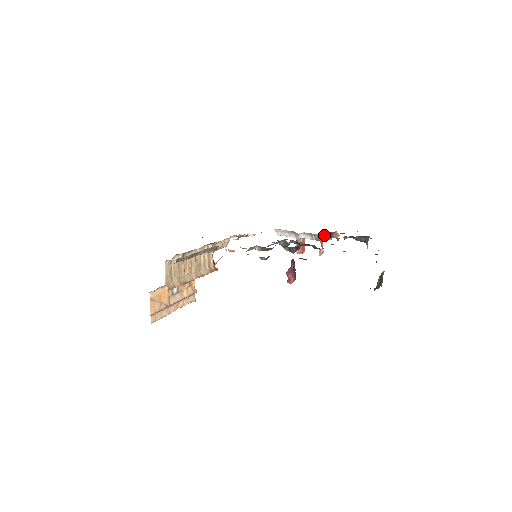
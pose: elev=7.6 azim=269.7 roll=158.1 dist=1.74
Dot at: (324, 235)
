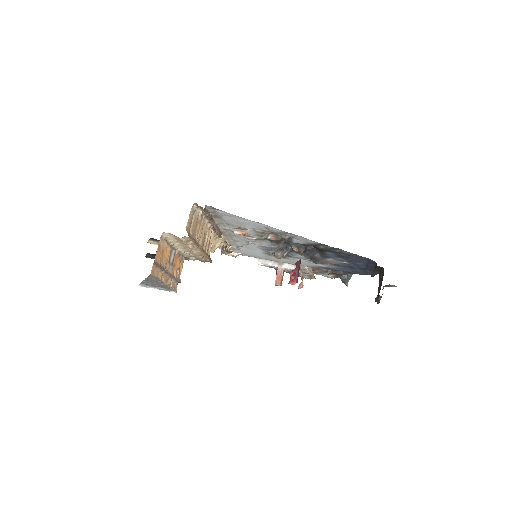
Dot at: (308, 267)
